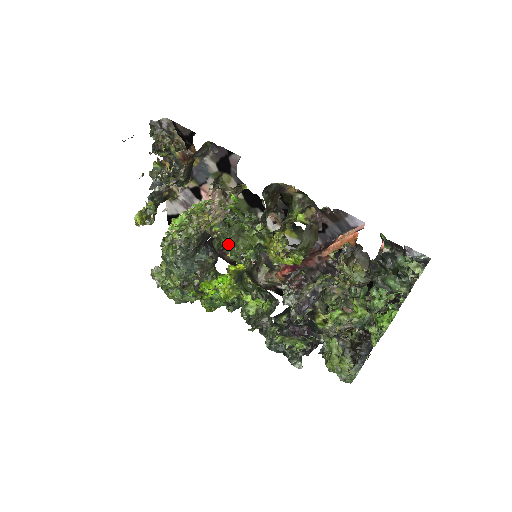
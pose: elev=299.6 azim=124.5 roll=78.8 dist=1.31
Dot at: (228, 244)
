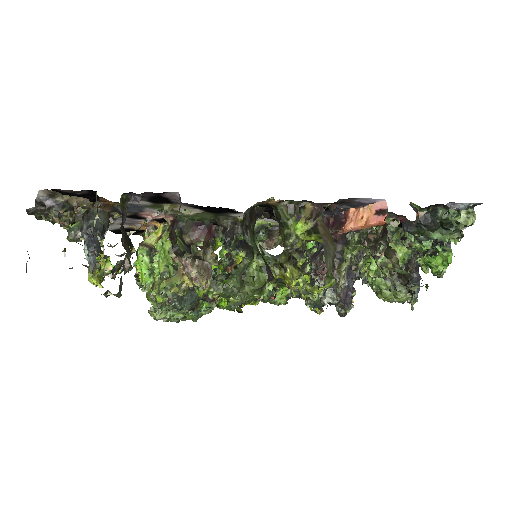
Dot at: (236, 300)
